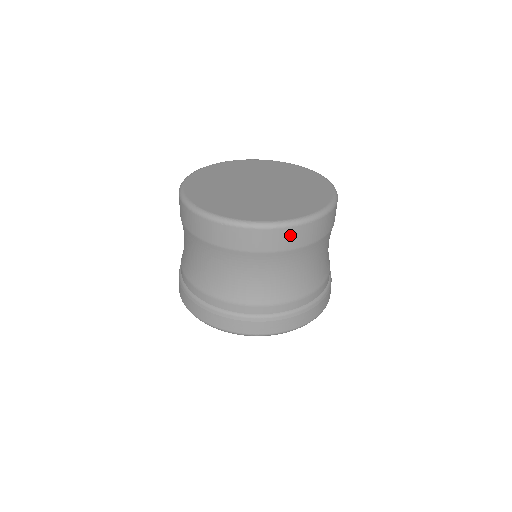
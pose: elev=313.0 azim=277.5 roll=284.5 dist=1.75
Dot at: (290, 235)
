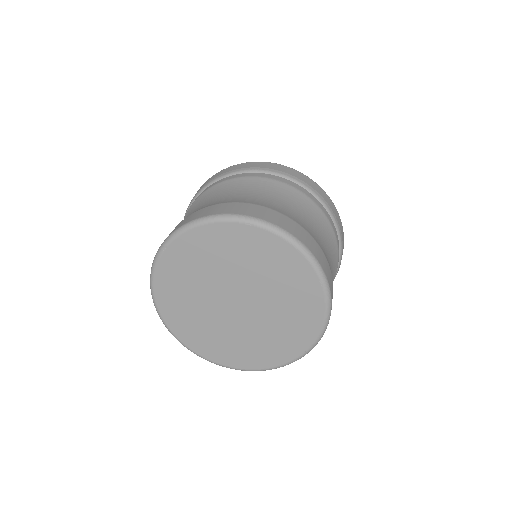
Dot at: occluded
